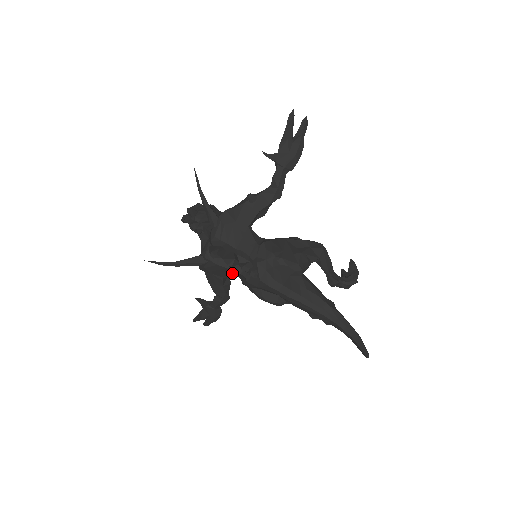
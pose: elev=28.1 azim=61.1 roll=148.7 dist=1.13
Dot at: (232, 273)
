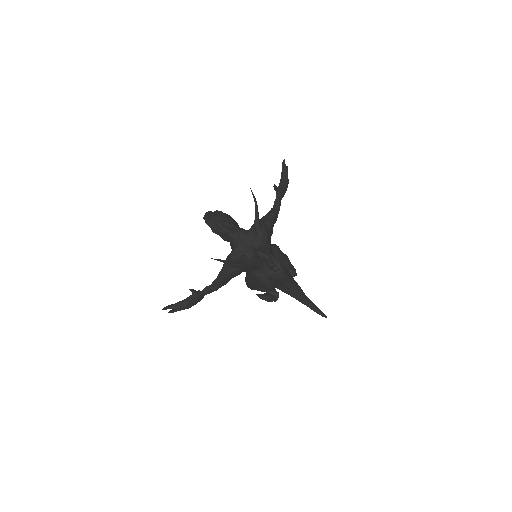
Dot at: (255, 269)
